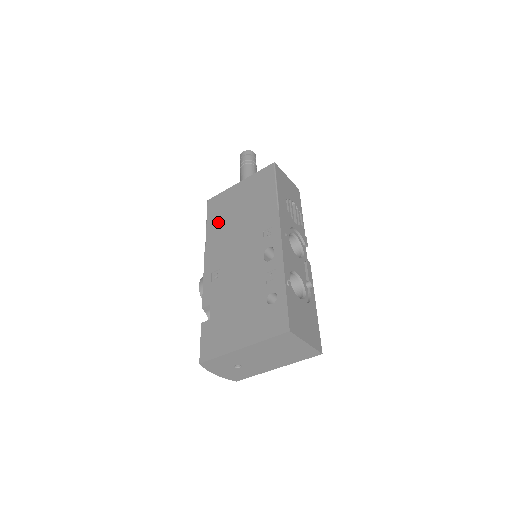
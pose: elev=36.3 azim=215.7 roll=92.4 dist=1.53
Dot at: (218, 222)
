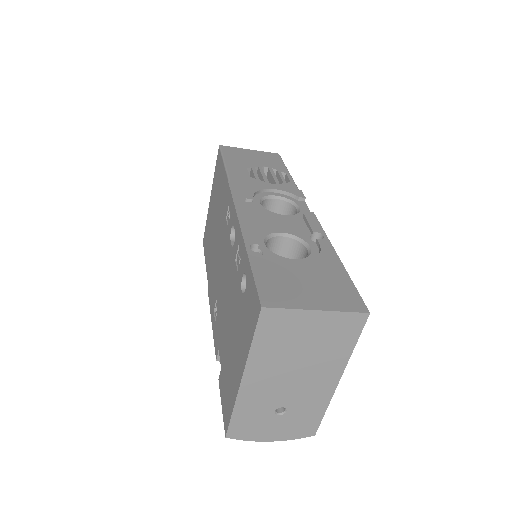
Dot at: (209, 253)
